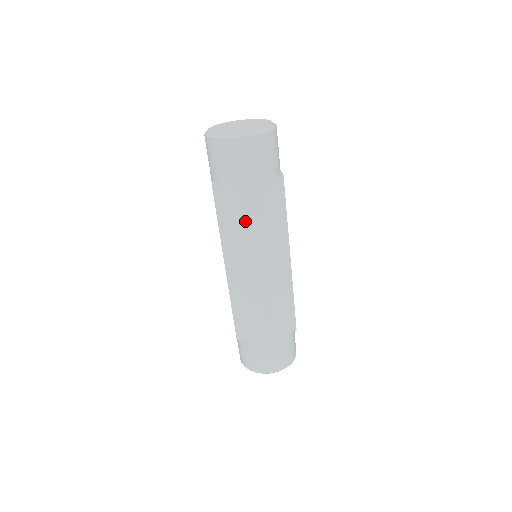
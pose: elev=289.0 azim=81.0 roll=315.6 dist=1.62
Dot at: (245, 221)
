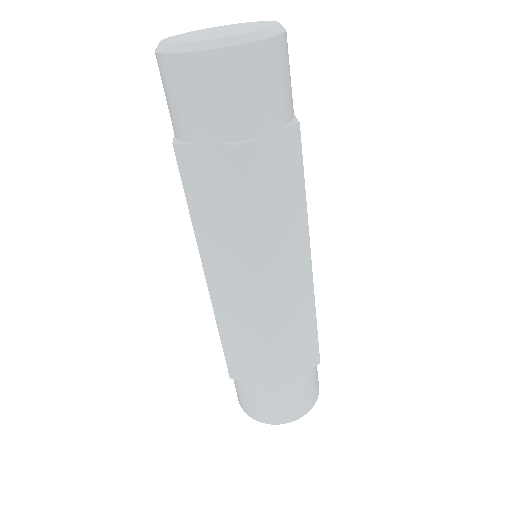
Dot at: (233, 206)
